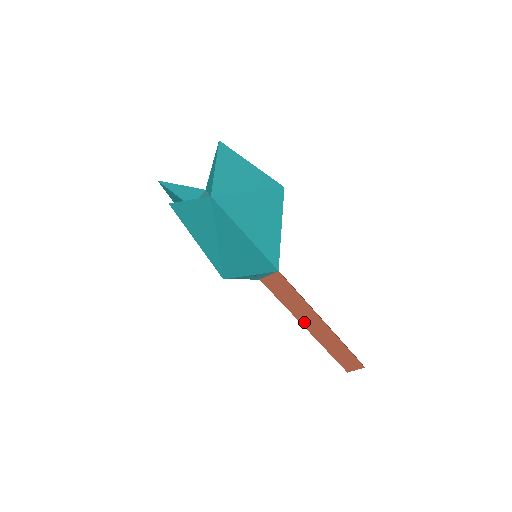
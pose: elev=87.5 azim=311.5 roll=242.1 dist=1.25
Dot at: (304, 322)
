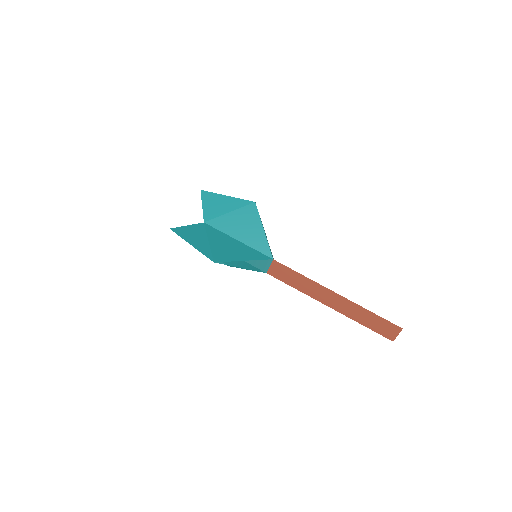
Dot at: (321, 299)
